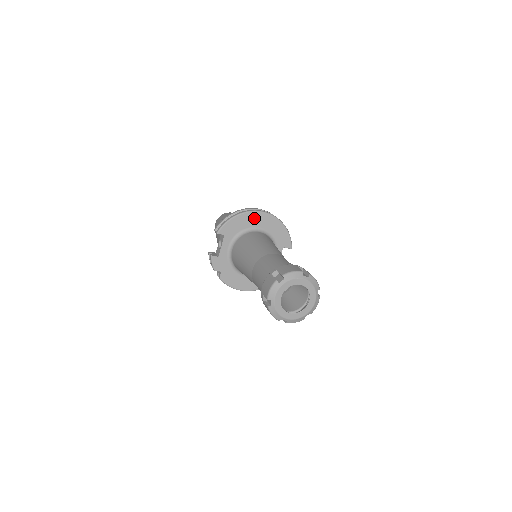
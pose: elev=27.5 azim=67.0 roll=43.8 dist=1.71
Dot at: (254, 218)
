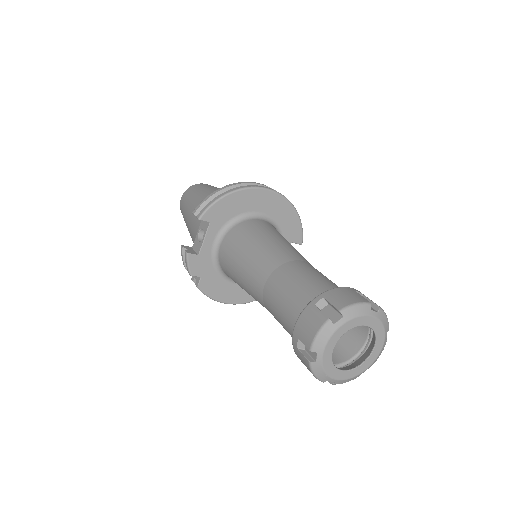
Dot at: (255, 198)
